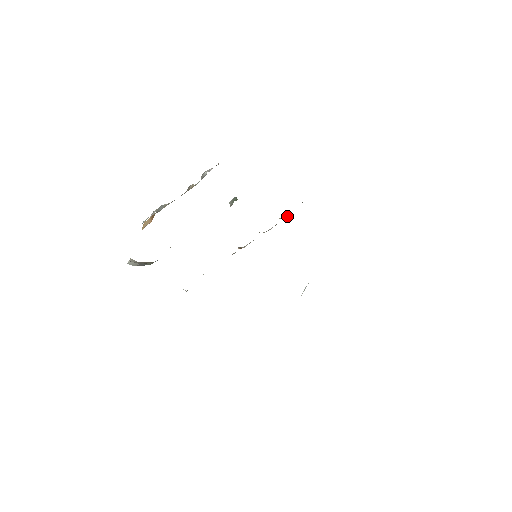
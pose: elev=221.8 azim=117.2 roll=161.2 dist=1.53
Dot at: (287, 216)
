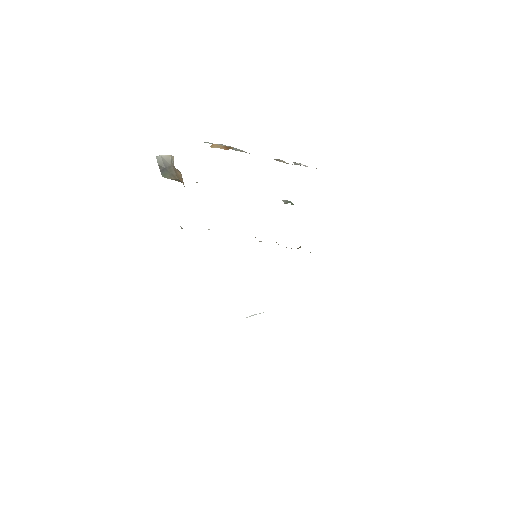
Dot at: occluded
